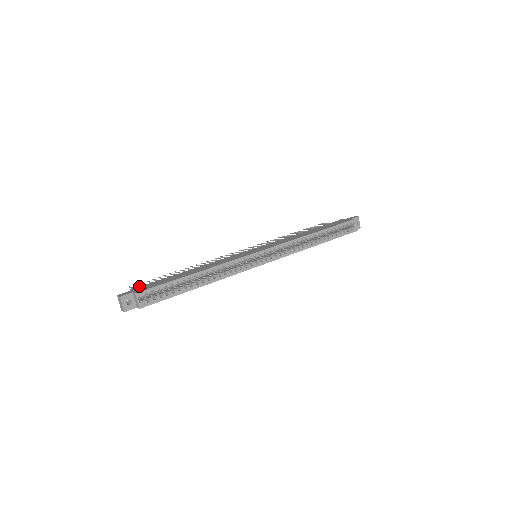
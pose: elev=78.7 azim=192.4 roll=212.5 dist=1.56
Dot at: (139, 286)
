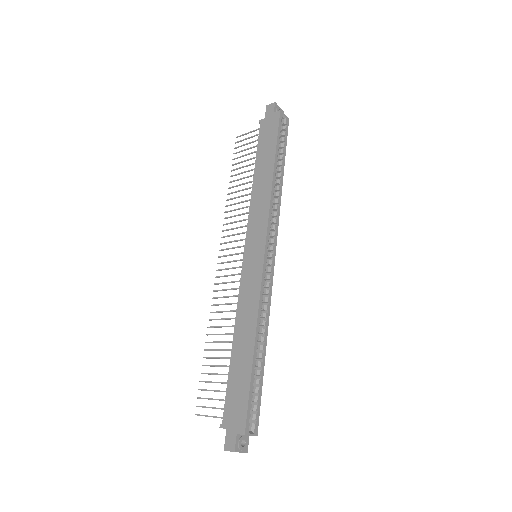
Dot at: occluded
